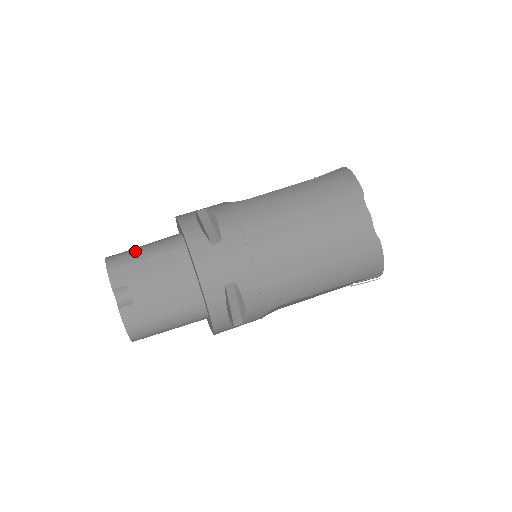
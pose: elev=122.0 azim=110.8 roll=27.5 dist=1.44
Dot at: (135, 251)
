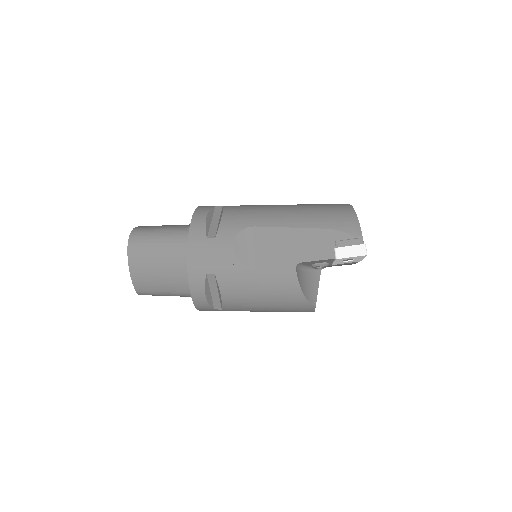
Dot at: occluded
